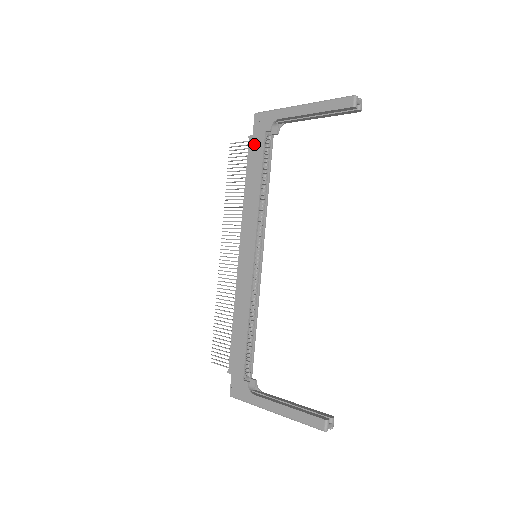
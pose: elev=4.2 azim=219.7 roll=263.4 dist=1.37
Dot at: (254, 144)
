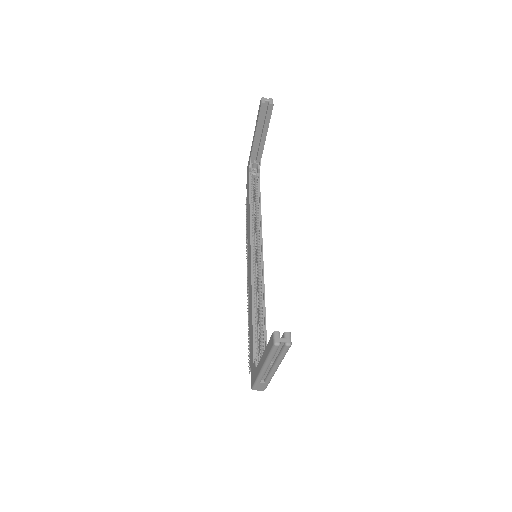
Dot at: (247, 186)
